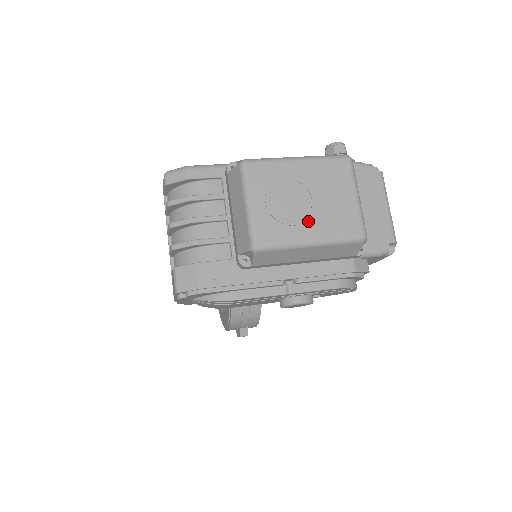
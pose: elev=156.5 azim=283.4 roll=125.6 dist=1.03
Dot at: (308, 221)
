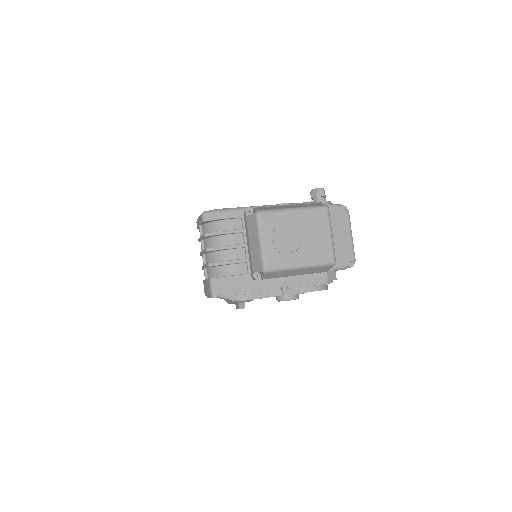
Dot at: (299, 252)
